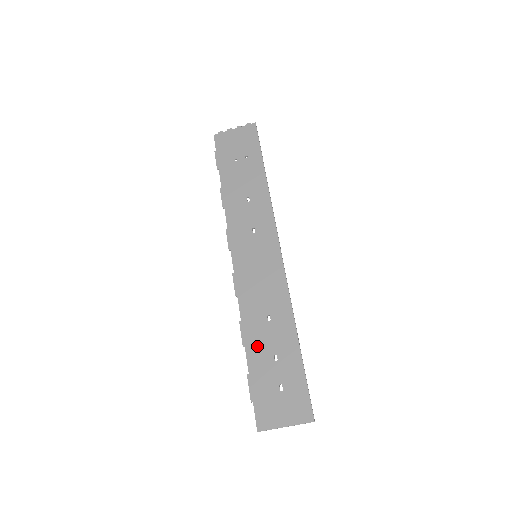
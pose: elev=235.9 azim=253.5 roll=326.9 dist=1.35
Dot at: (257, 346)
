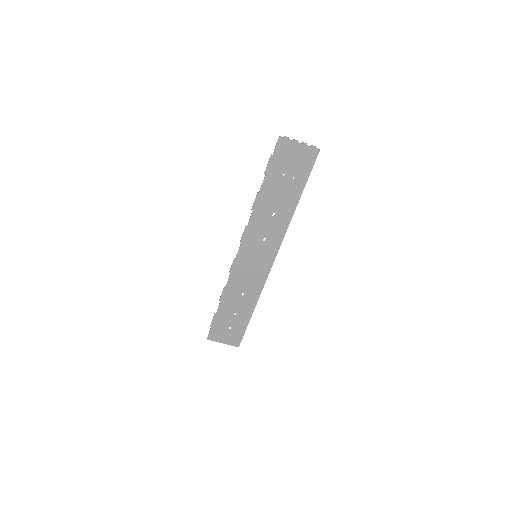
Dot at: (228, 305)
